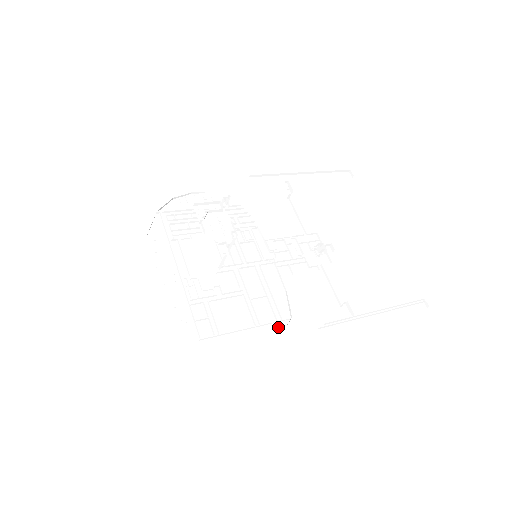
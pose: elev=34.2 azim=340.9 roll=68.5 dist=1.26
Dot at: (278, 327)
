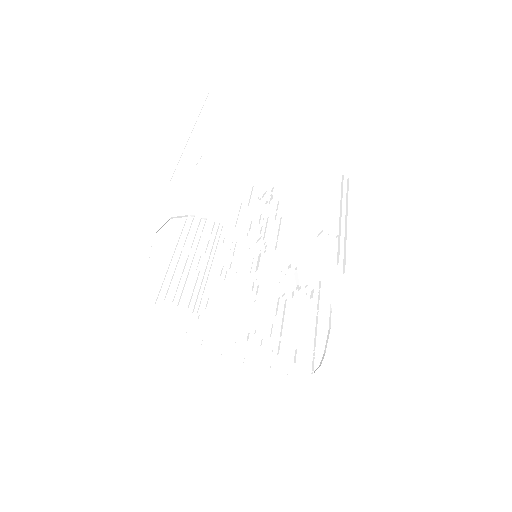
Dot at: (323, 298)
